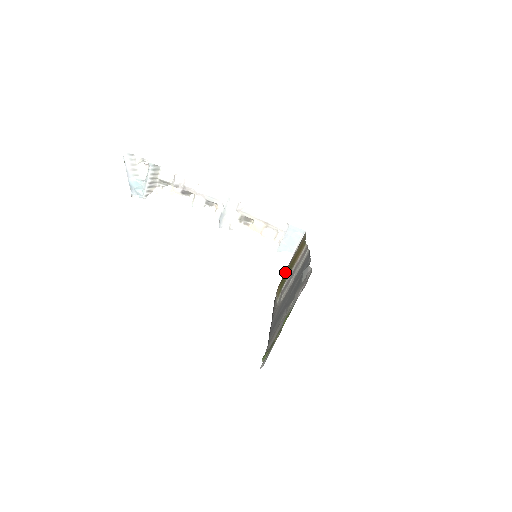
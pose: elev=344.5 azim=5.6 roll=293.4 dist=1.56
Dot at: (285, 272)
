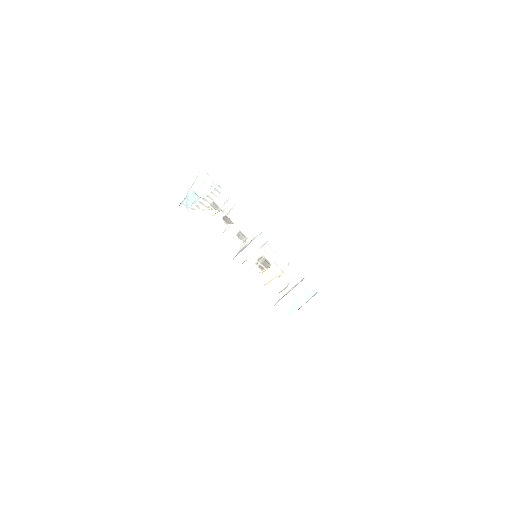
Dot at: occluded
